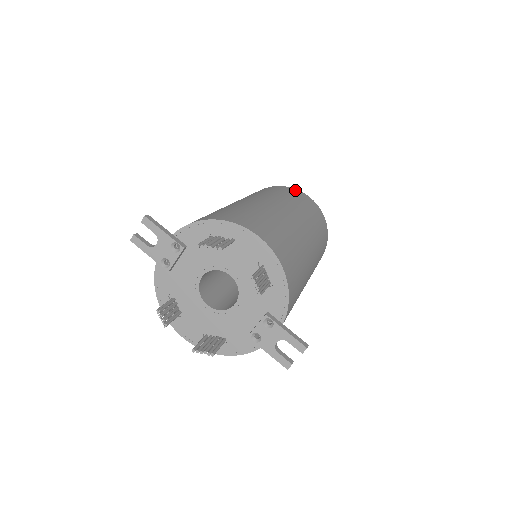
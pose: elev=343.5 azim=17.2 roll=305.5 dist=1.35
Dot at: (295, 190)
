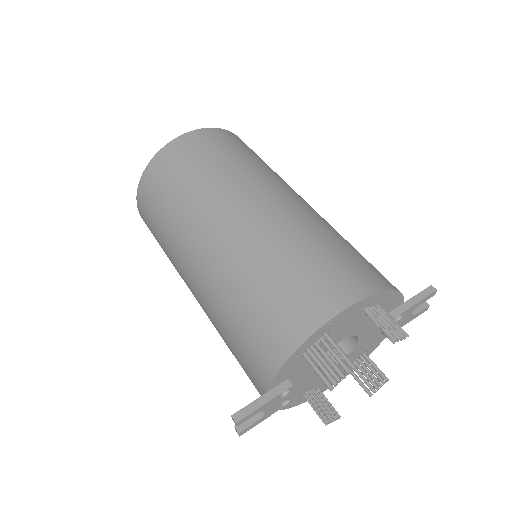
Dot at: (172, 148)
